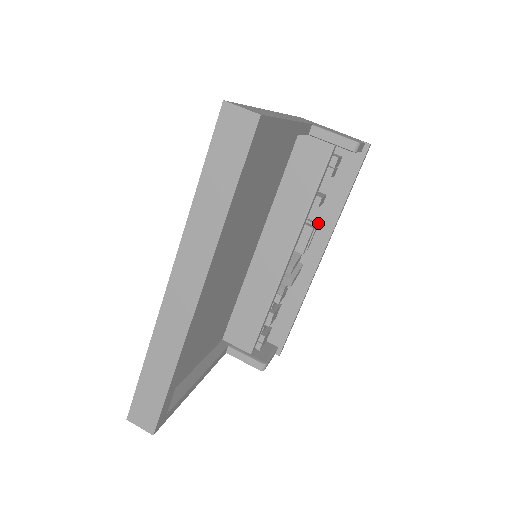
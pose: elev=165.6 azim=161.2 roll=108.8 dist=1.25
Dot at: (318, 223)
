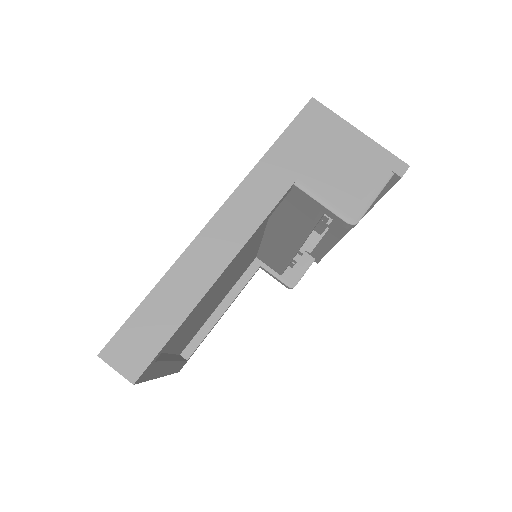
Dot at: occluded
